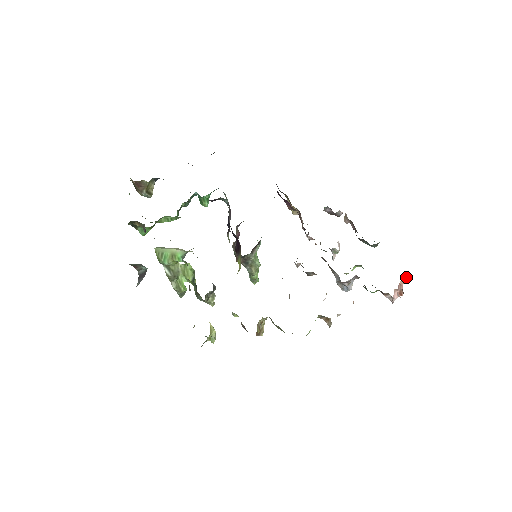
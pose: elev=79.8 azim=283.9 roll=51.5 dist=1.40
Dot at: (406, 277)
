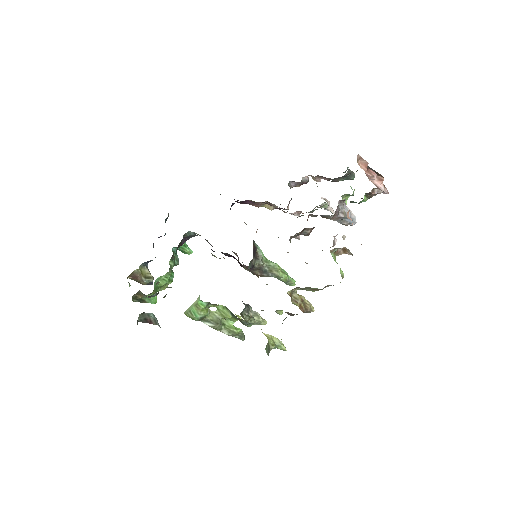
Dot at: (363, 162)
